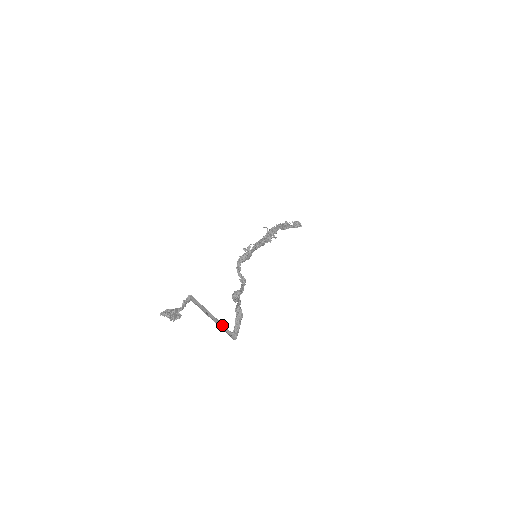
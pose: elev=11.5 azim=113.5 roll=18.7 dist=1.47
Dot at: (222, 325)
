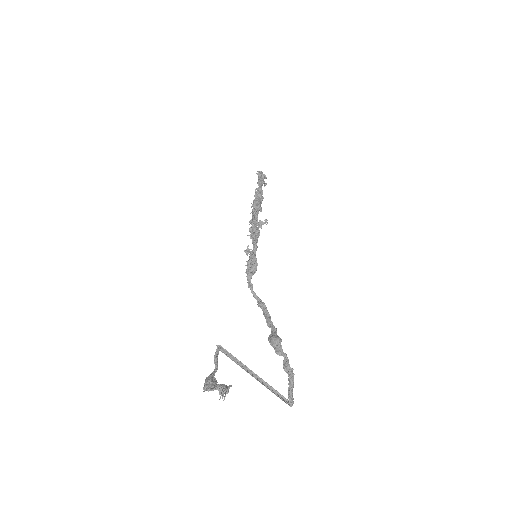
Dot at: (272, 388)
